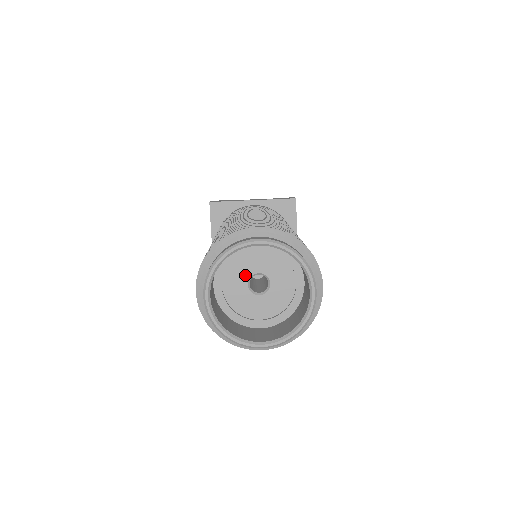
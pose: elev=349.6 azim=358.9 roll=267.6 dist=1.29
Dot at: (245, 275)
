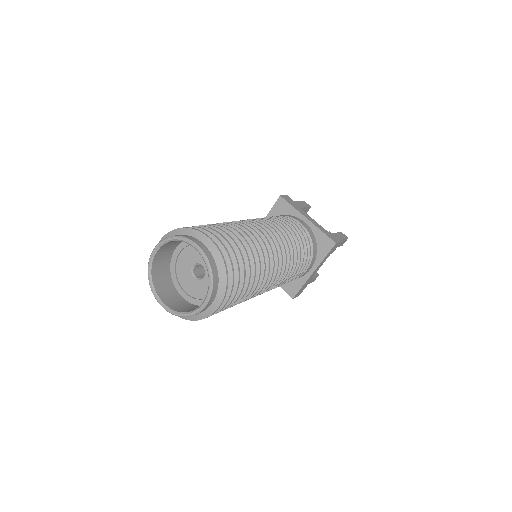
Dot at: (195, 259)
